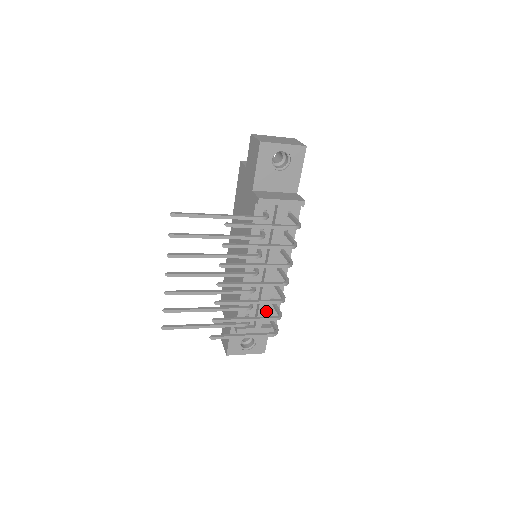
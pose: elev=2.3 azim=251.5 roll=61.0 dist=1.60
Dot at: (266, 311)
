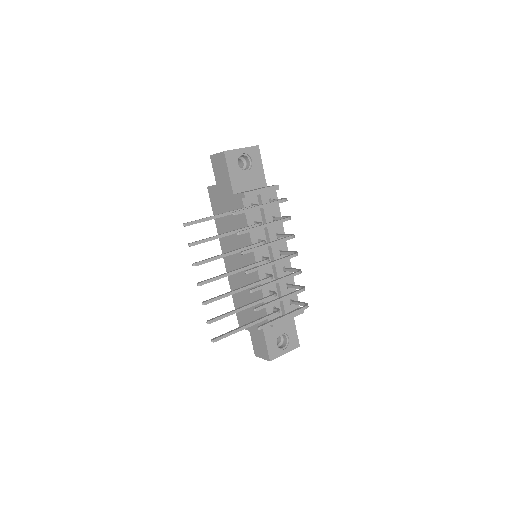
Dot at: (287, 298)
